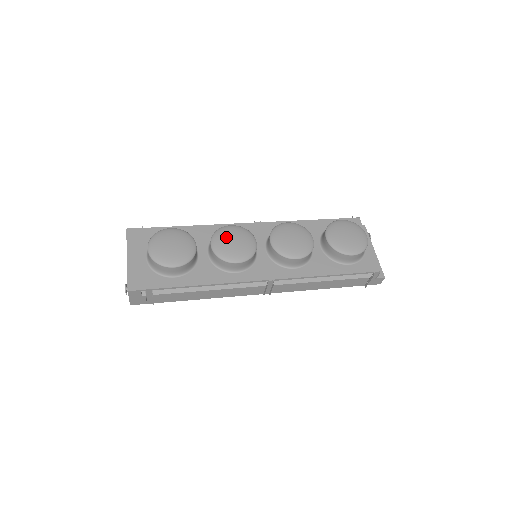
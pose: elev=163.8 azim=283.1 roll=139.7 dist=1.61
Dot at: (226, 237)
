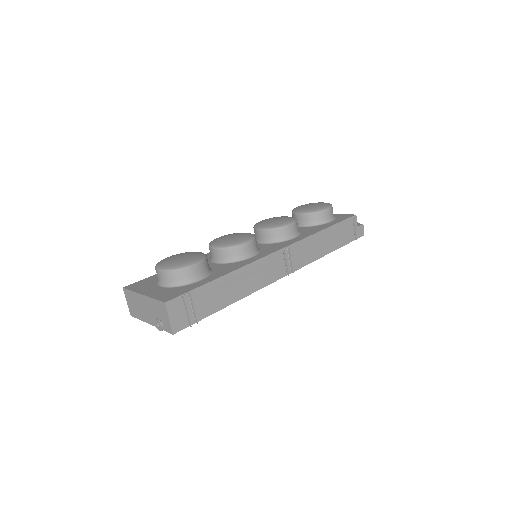
Dot at: (222, 239)
